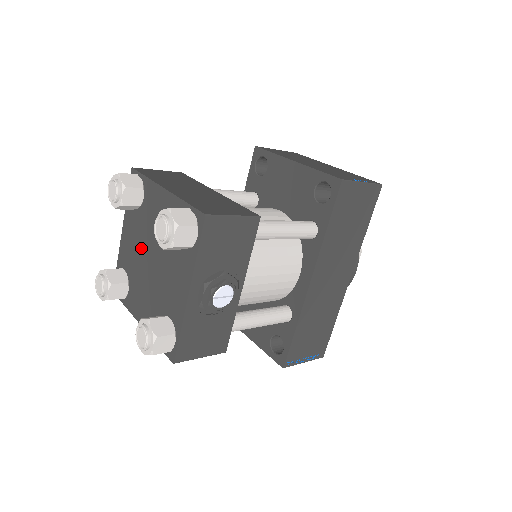
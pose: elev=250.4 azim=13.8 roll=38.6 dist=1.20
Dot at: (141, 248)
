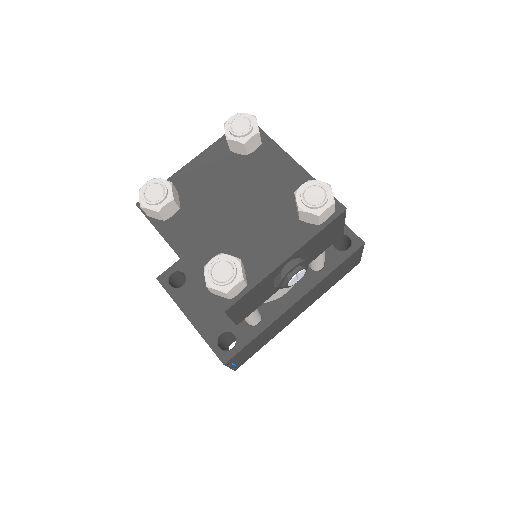
Dot at: (224, 189)
